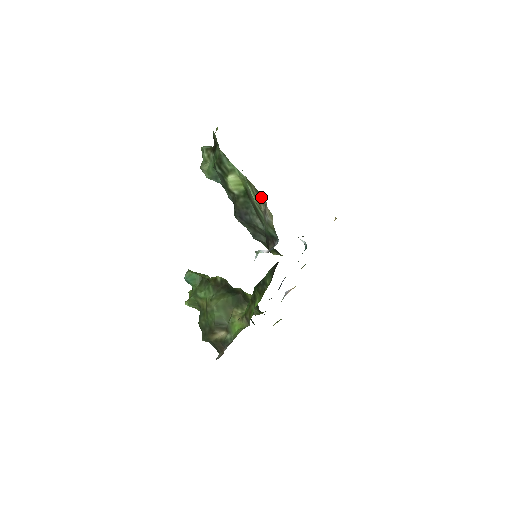
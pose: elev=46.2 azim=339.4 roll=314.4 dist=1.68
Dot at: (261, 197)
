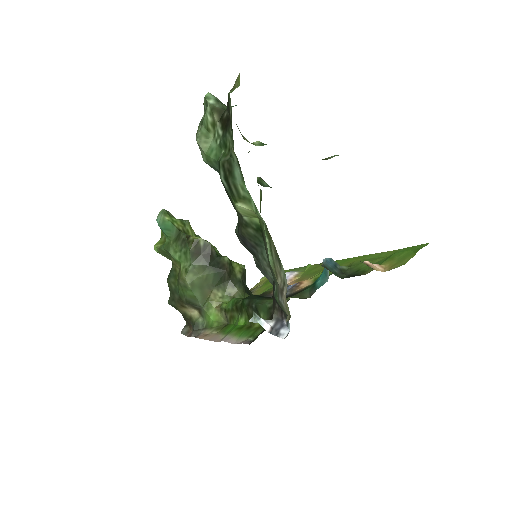
Dot at: (281, 268)
